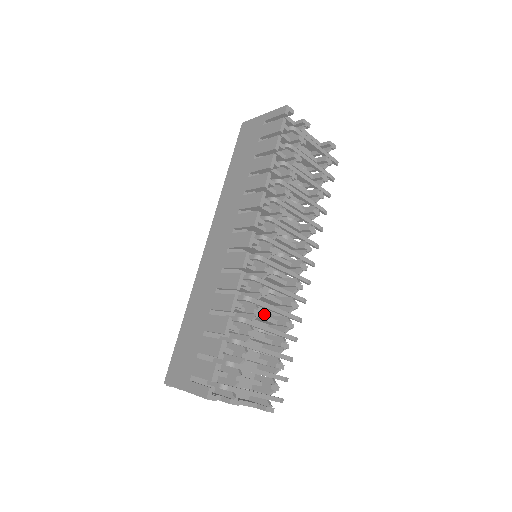
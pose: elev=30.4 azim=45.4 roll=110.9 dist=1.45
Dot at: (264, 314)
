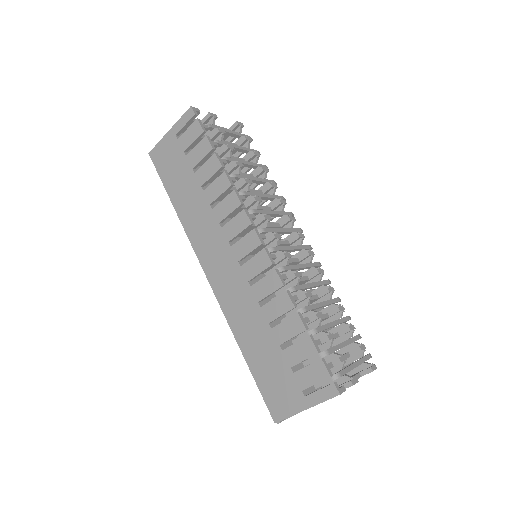
Dot at: occluded
